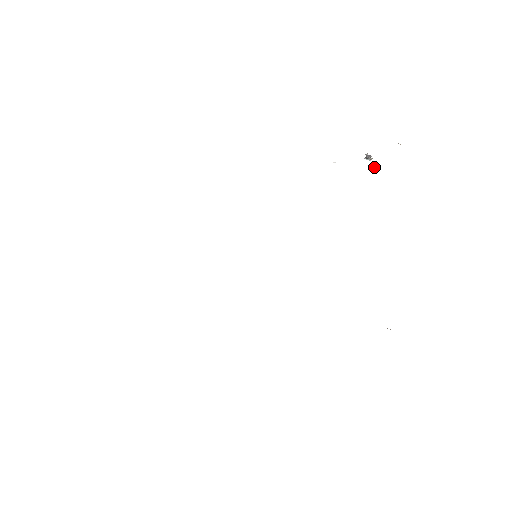
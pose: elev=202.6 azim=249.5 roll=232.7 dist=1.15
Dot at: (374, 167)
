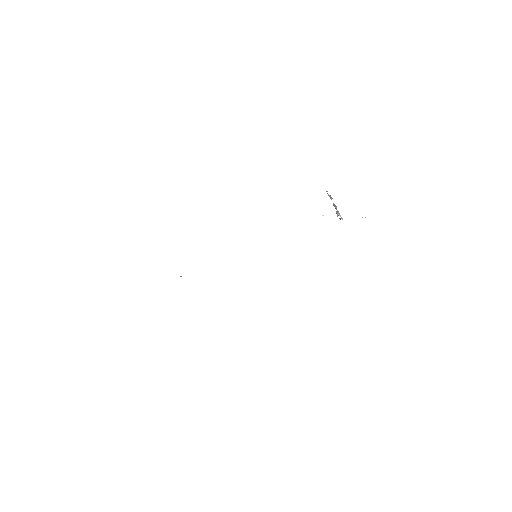
Dot at: occluded
